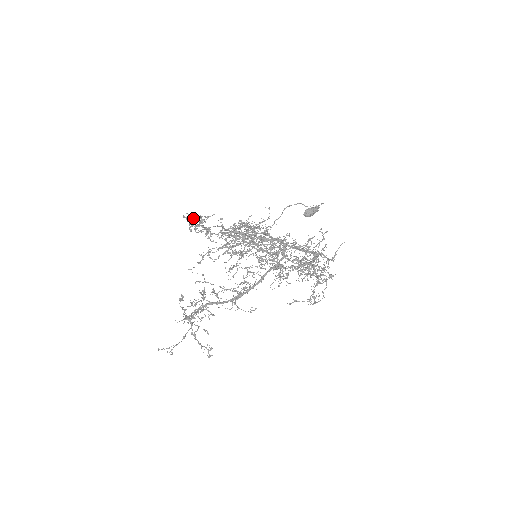
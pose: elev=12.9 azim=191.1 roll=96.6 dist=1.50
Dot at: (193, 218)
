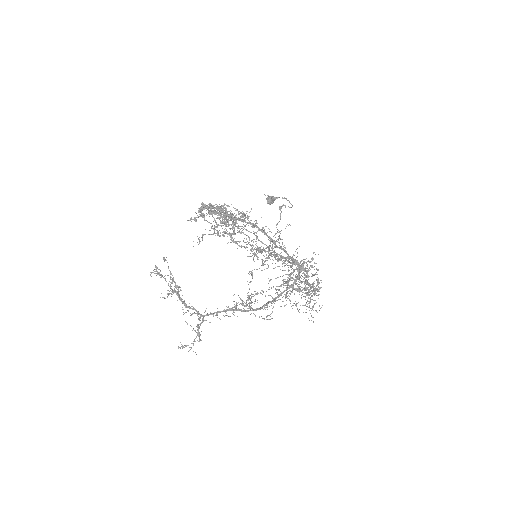
Dot at: (224, 213)
